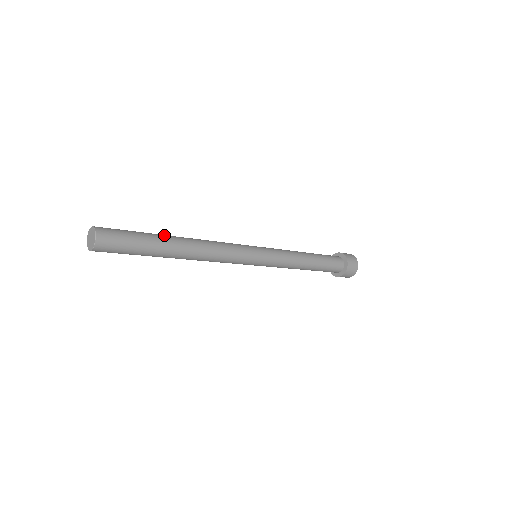
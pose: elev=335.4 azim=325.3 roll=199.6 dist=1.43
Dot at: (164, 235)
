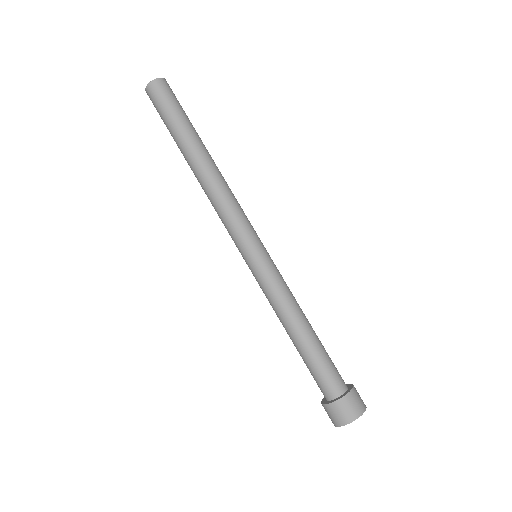
Dot at: occluded
